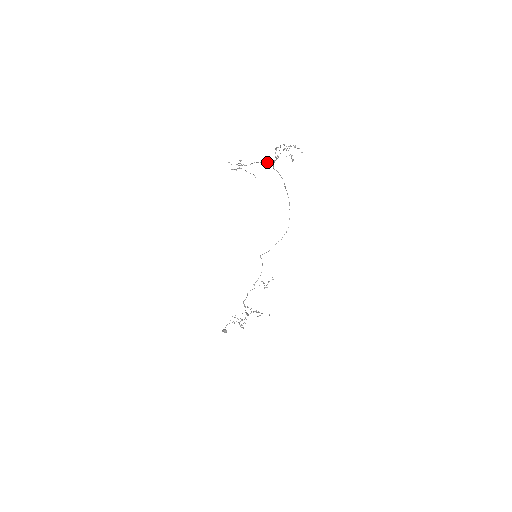
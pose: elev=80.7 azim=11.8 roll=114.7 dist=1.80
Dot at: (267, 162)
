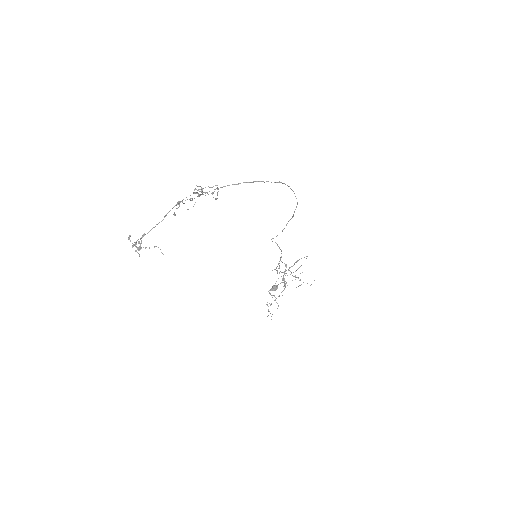
Dot at: (197, 186)
